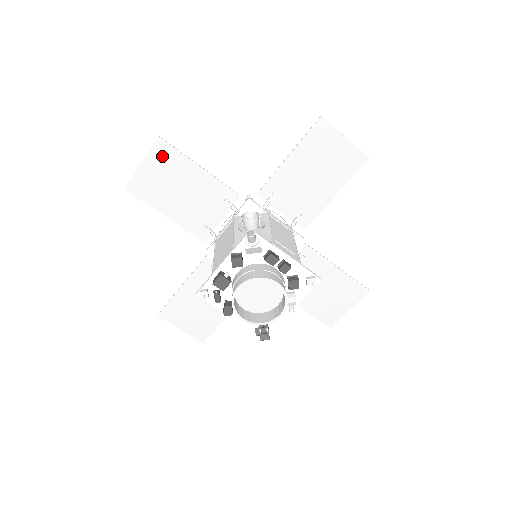
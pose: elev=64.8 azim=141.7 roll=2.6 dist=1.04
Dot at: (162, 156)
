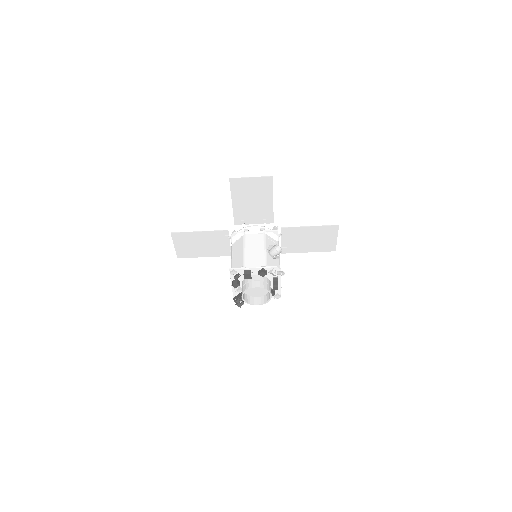
Dot at: (263, 183)
